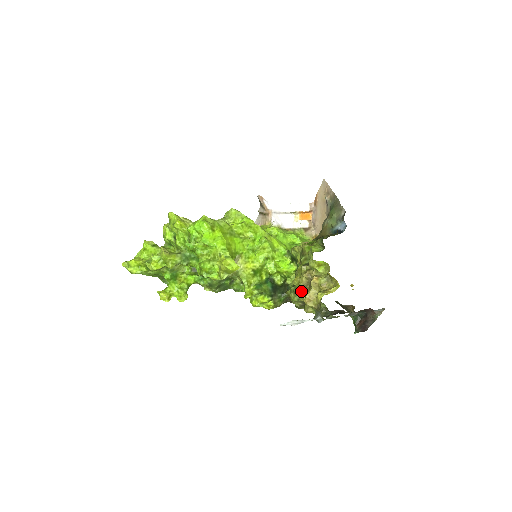
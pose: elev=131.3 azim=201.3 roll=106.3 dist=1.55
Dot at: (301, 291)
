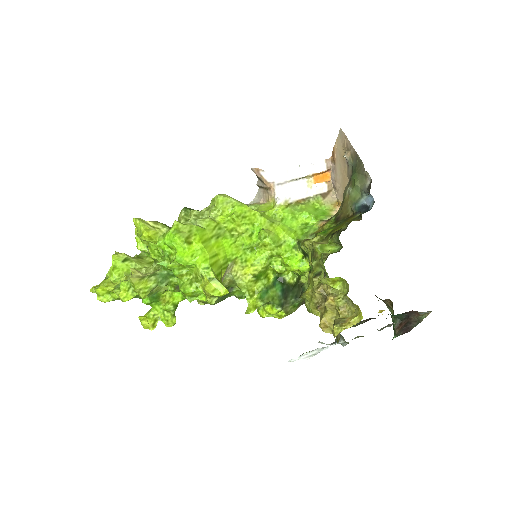
Dot at: (315, 309)
